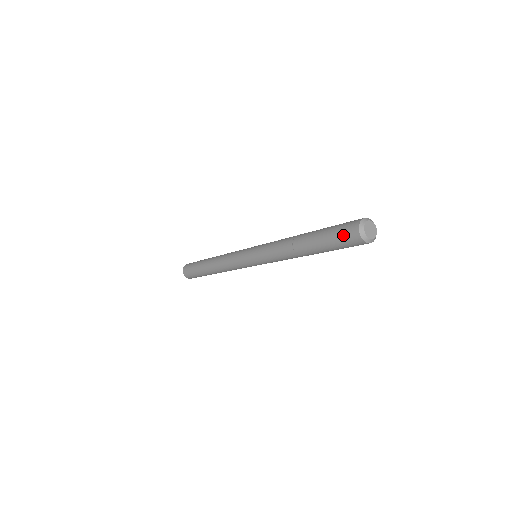
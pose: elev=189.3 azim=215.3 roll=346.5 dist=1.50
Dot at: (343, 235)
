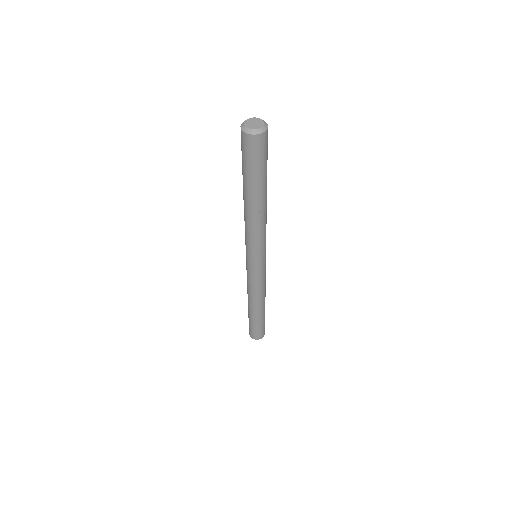
Dot at: (243, 149)
